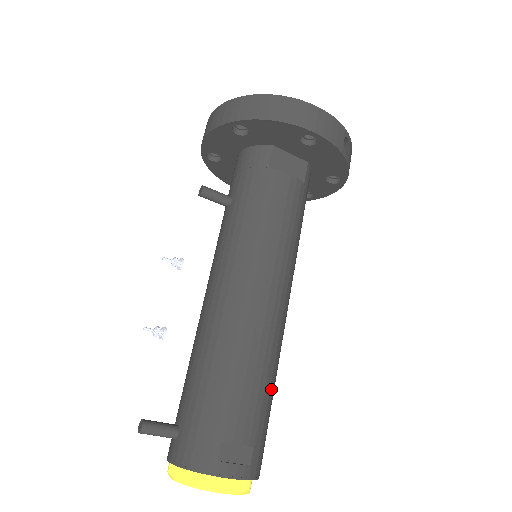
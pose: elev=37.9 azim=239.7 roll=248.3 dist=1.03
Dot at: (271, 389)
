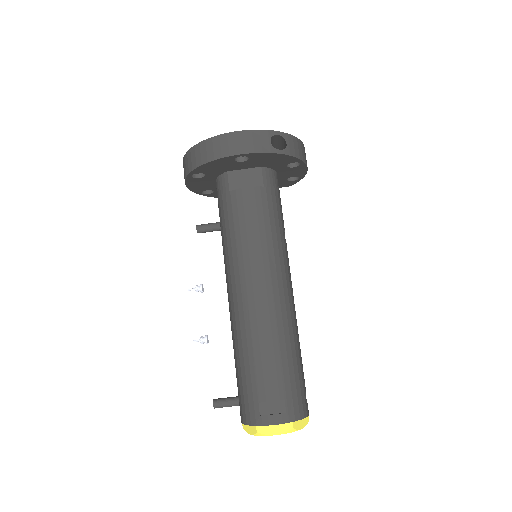
Dot at: (289, 354)
